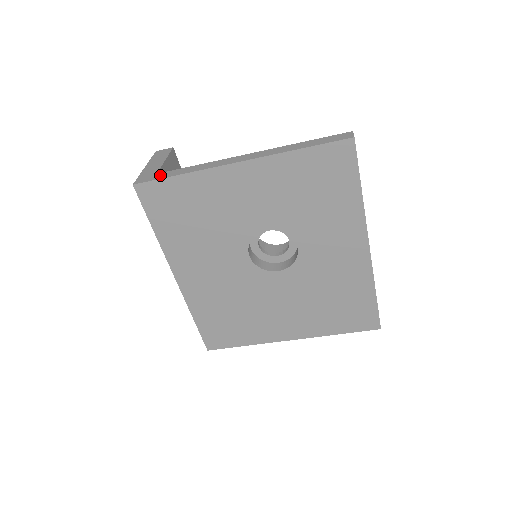
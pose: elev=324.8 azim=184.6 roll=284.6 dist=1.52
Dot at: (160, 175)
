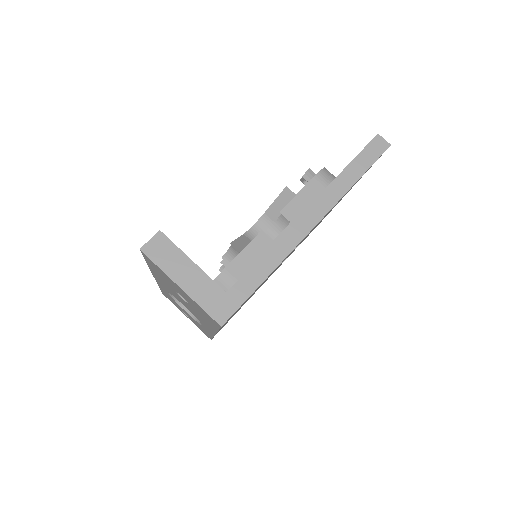
Dot at: (237, 293)
